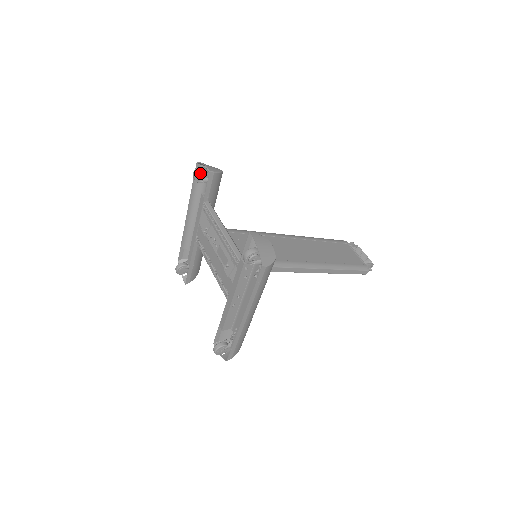
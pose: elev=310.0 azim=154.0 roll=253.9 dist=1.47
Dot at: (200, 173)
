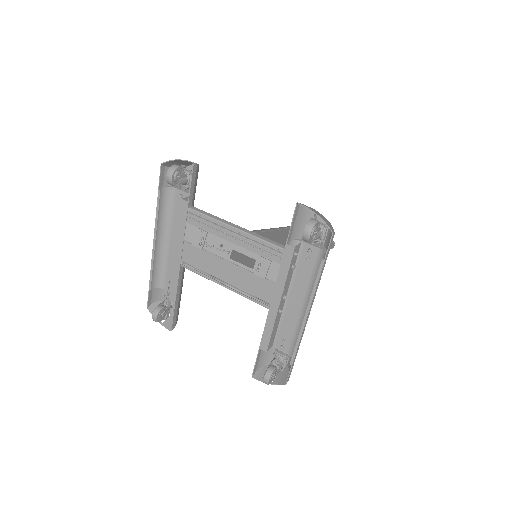
Dot at: (176, 172)
